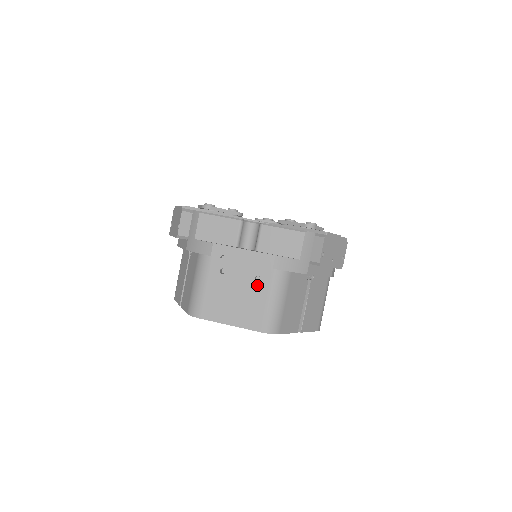
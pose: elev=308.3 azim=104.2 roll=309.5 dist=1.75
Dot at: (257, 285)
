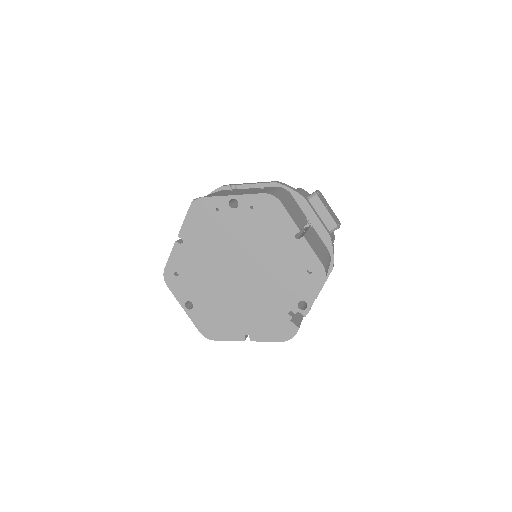
Dot at: (261, 189)
